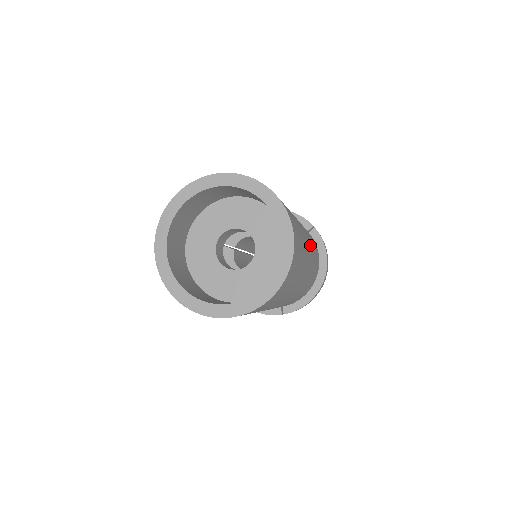
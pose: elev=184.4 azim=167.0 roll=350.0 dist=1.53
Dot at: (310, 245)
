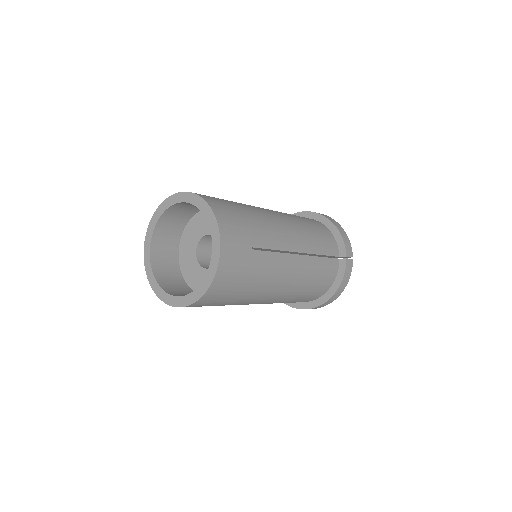
Dot at: (293, 278)
